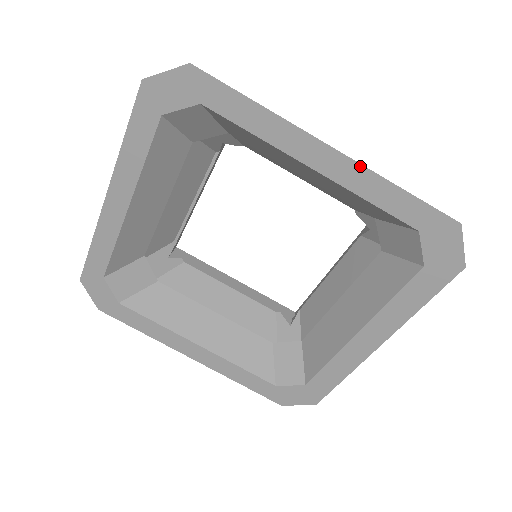
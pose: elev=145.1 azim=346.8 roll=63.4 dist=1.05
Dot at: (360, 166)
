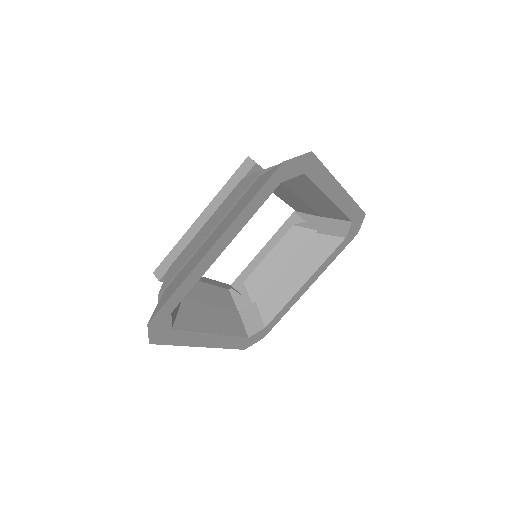
Dot at: (349, 196)
